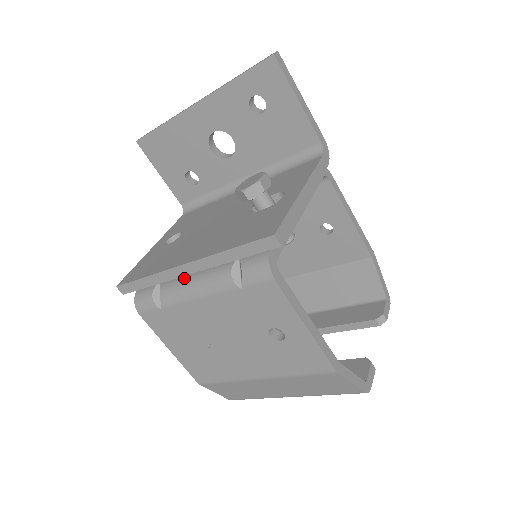
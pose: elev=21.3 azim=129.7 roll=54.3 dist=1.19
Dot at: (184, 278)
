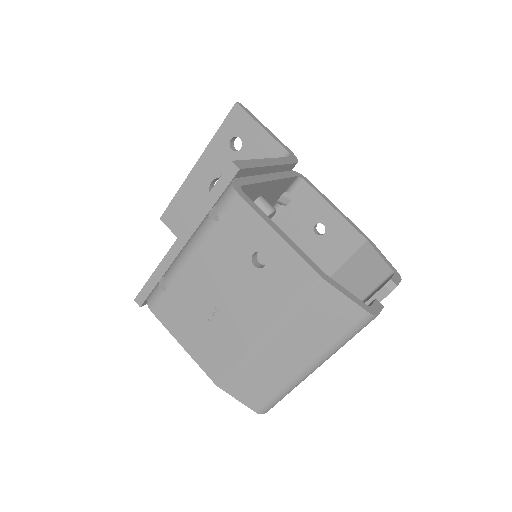
Dot at: (180, 251)
